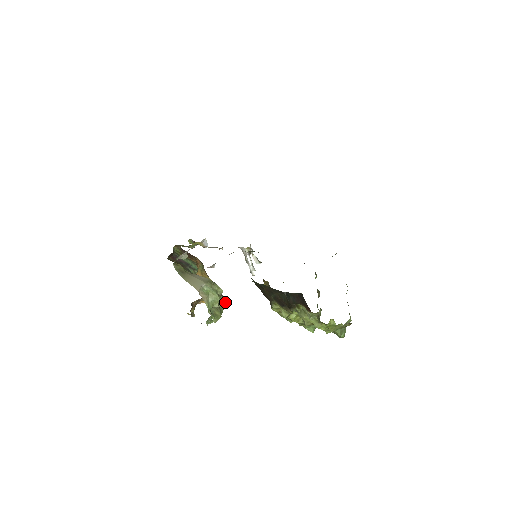
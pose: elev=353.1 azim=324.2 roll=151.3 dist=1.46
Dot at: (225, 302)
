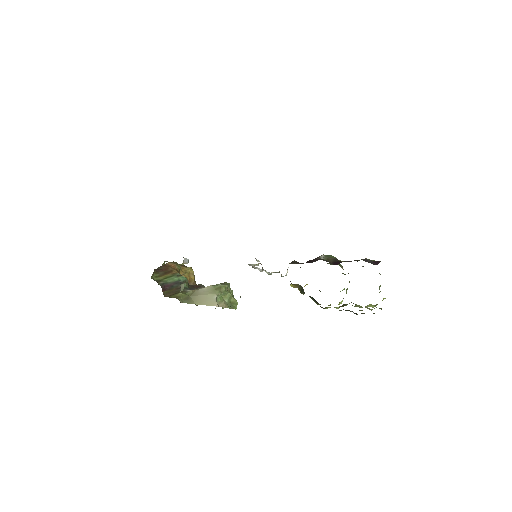
Dot at: (229, 286)
